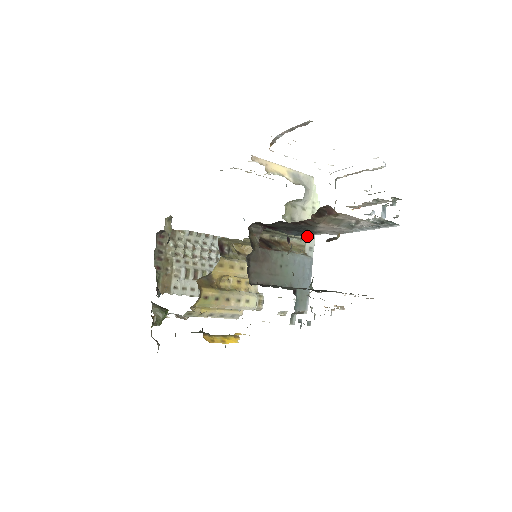
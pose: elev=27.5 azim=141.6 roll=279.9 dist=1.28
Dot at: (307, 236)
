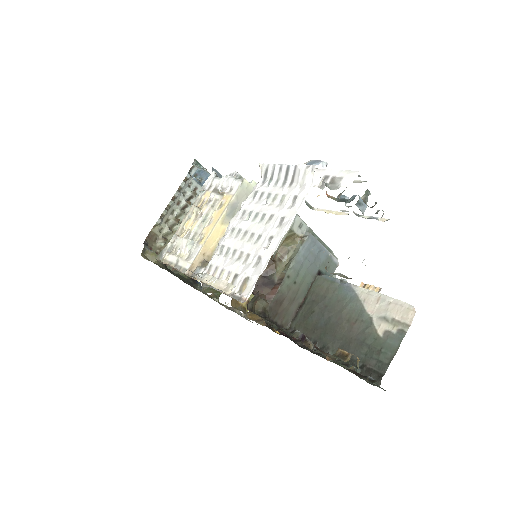
Dot at: occluded
